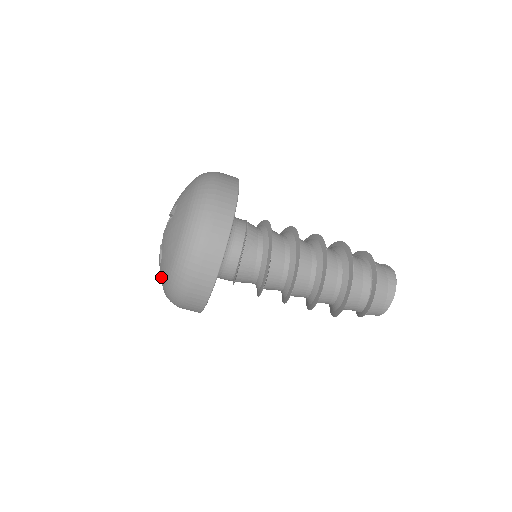
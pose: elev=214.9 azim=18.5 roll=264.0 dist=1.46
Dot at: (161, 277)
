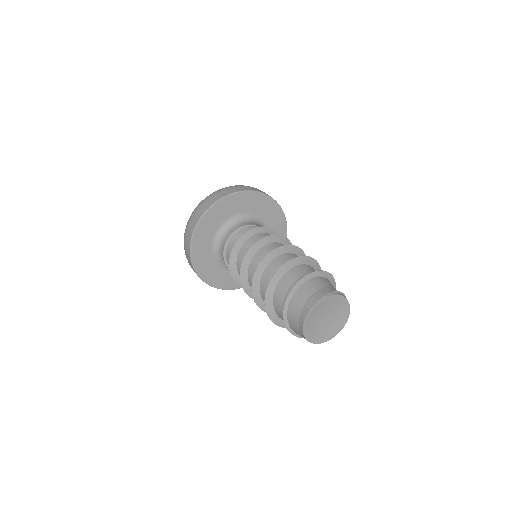
Dot at: occluded
